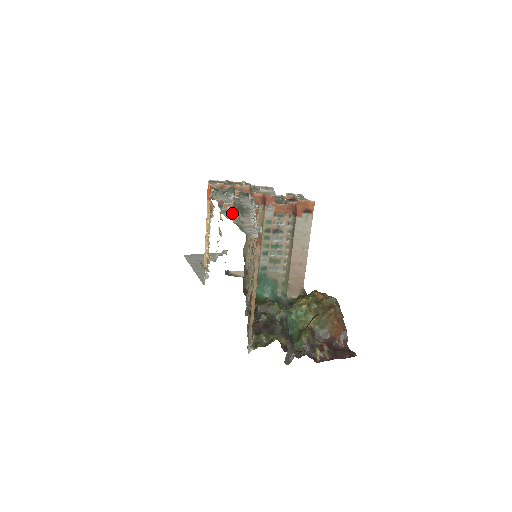
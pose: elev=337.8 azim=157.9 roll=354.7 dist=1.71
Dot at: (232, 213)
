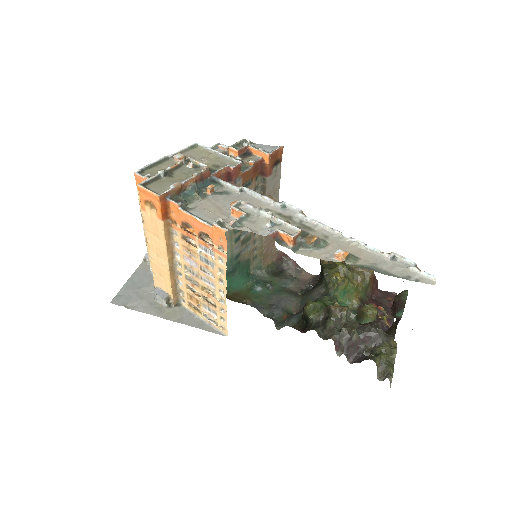
Dot at: (309, 245)
